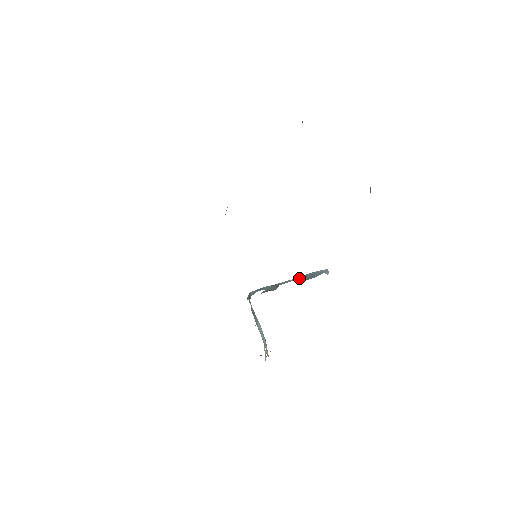
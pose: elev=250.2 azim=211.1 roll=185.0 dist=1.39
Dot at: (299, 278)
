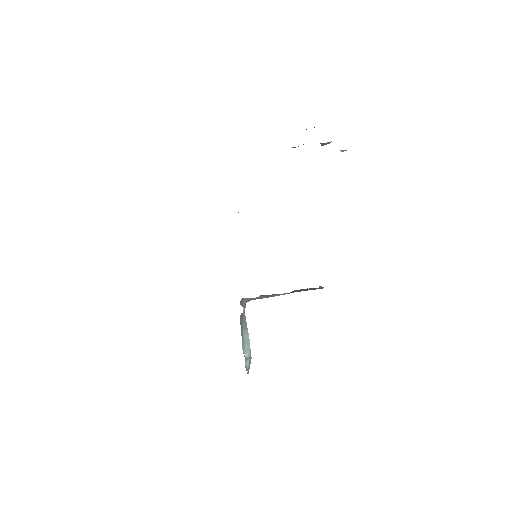
Dot at: (295, 291)
